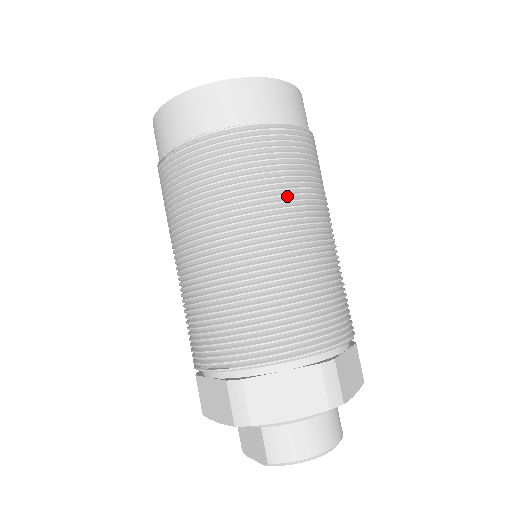
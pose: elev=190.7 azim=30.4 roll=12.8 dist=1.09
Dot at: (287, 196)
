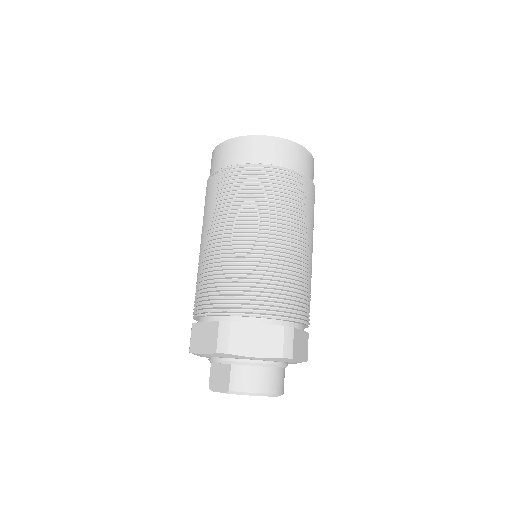
Dot at: (291, 216)
